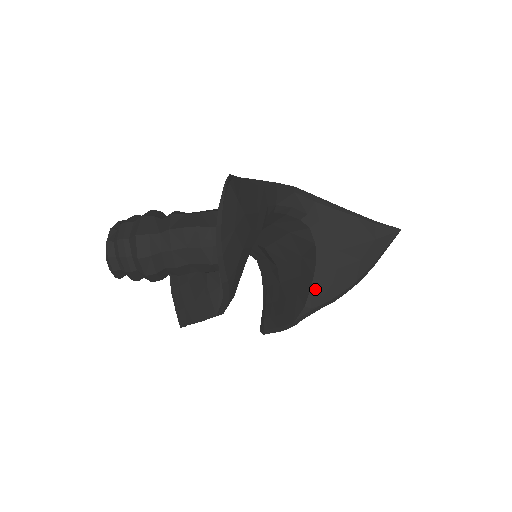
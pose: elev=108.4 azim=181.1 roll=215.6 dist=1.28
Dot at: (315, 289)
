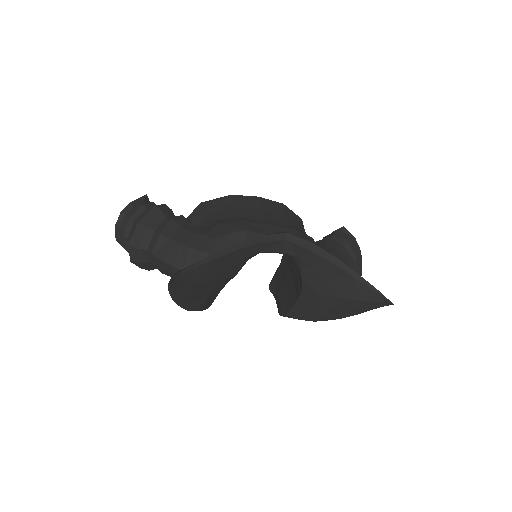
Dot at: (297, 308)
